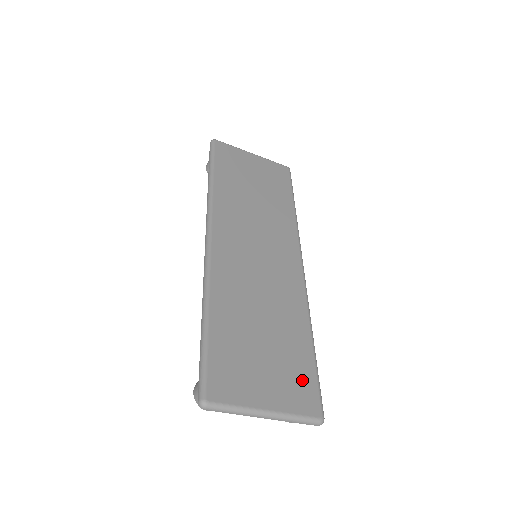
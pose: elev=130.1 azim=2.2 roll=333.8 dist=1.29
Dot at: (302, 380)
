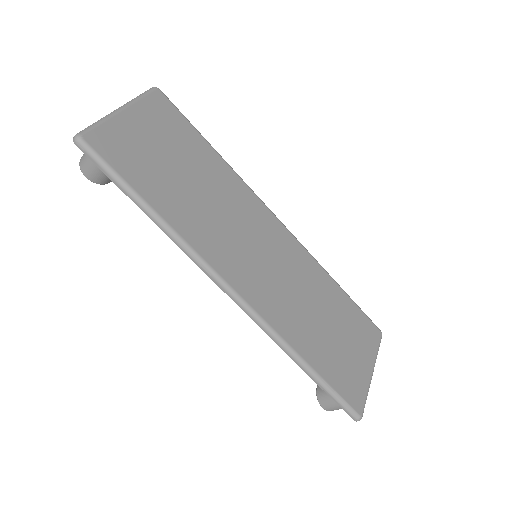
Dot at: (361, 324)
